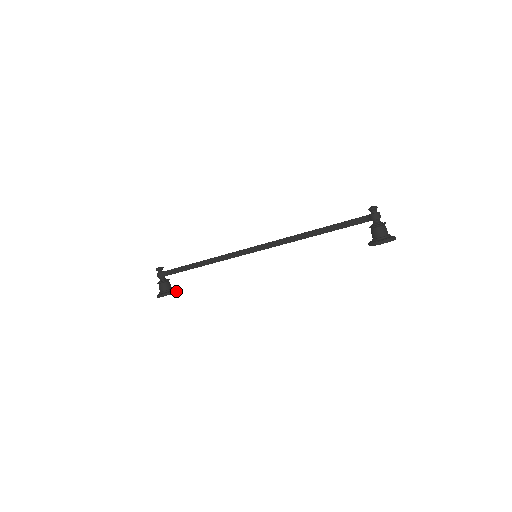
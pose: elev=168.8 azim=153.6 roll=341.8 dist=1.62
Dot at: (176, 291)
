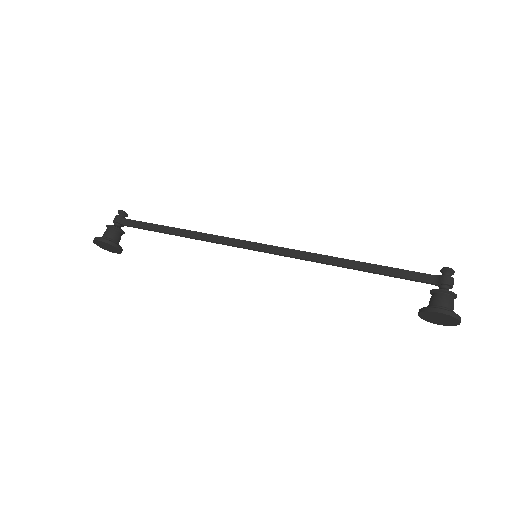
Dot at: (121, 249)
